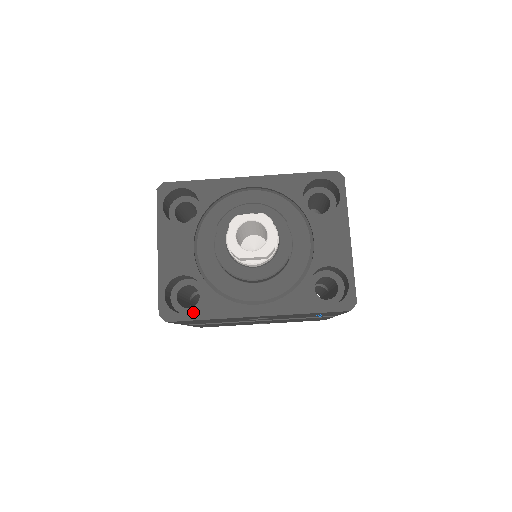
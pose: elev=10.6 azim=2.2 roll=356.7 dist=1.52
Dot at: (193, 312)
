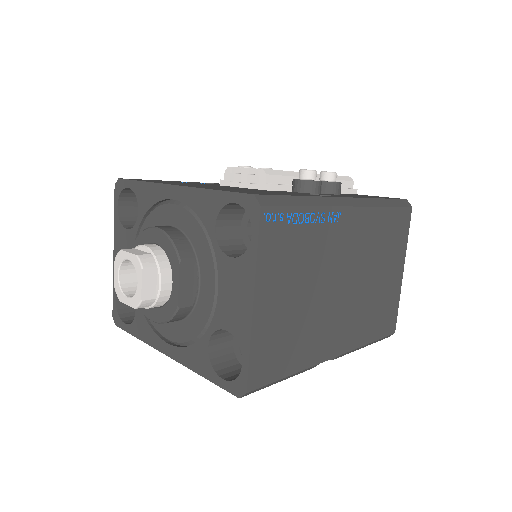
Dot at: (130, 326)
